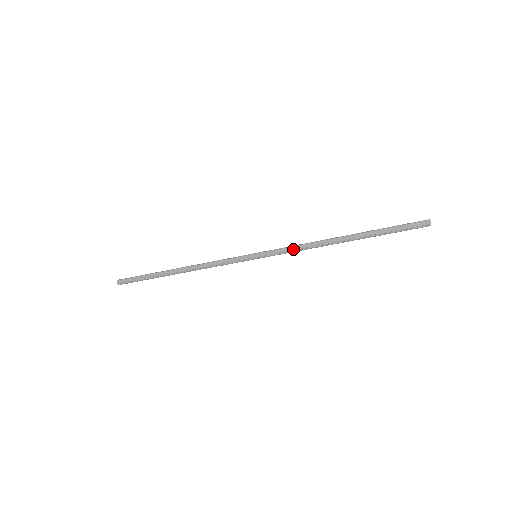
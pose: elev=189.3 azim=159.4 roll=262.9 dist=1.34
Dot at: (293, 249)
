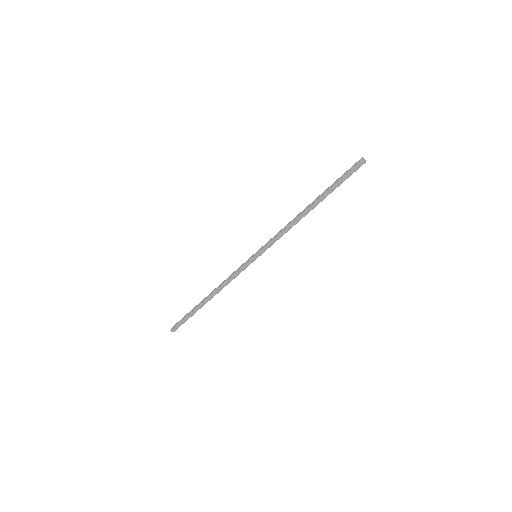
Dot at: (280, 237)
